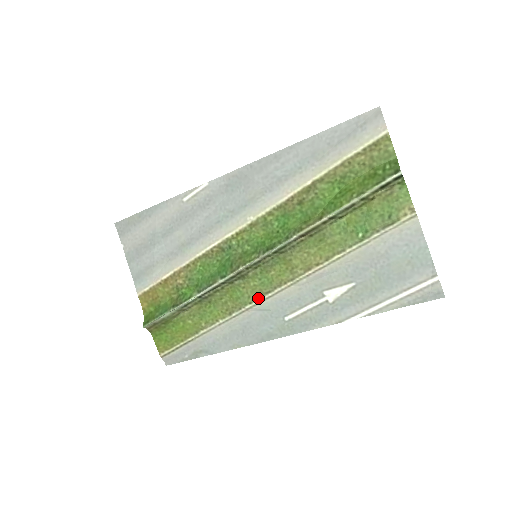
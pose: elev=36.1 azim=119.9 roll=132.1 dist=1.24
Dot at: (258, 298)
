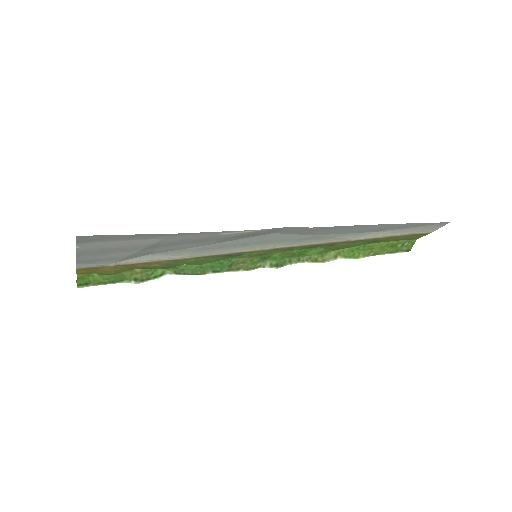
Dot at: occluded
